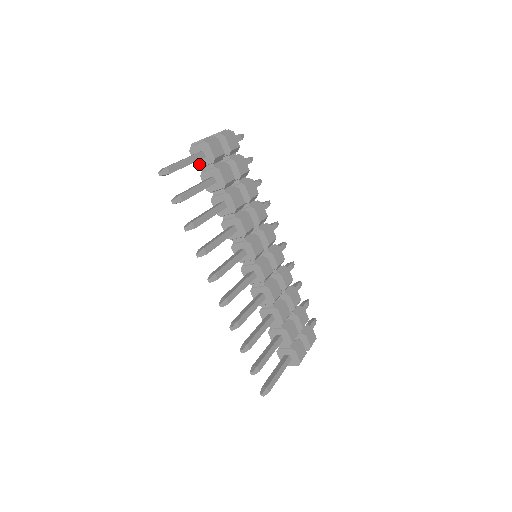
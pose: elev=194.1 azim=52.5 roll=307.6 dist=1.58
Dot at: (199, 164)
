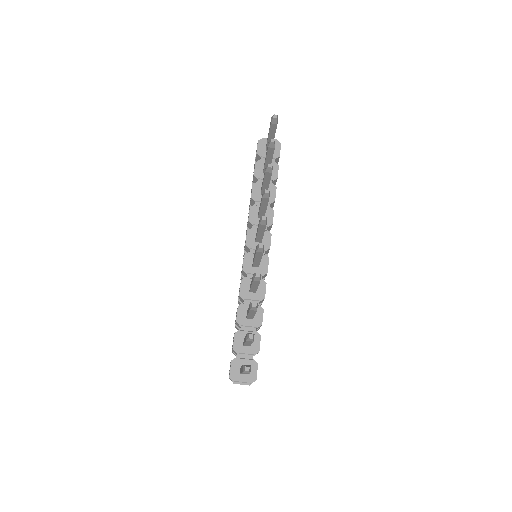
Dot at: (261, 153)
